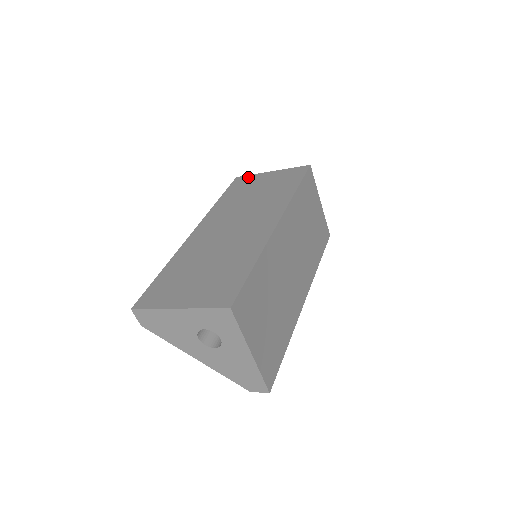
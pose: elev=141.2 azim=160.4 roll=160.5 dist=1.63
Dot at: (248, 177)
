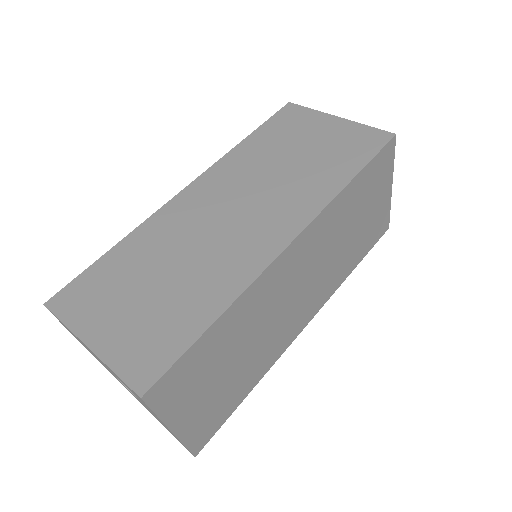
Dot at: (303, 112)
